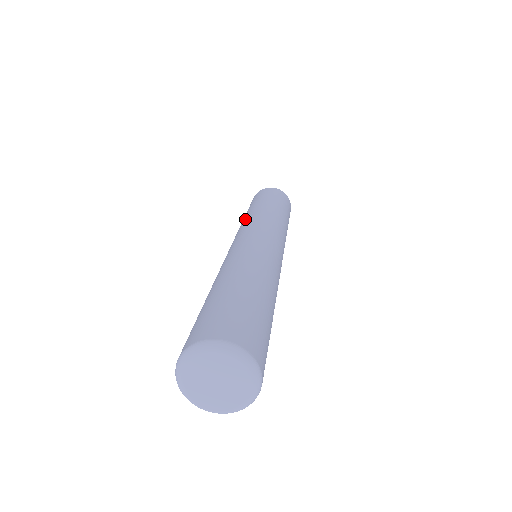
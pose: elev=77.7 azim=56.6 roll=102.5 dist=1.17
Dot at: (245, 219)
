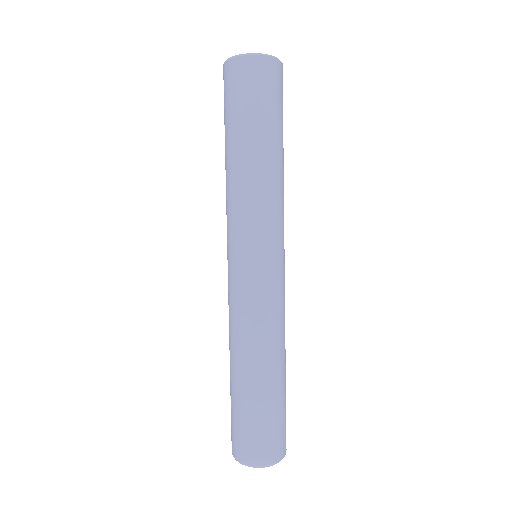
Dot at: (226, 197)
